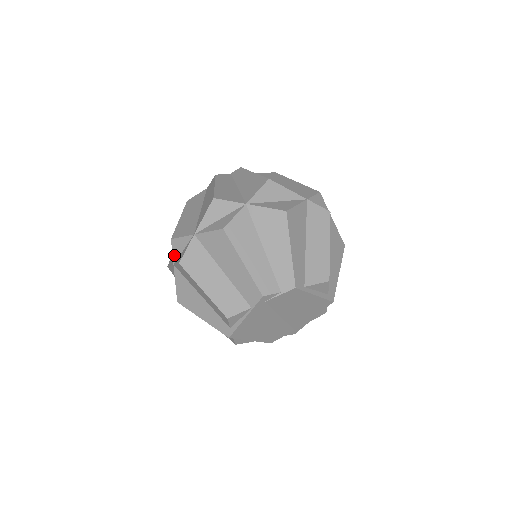
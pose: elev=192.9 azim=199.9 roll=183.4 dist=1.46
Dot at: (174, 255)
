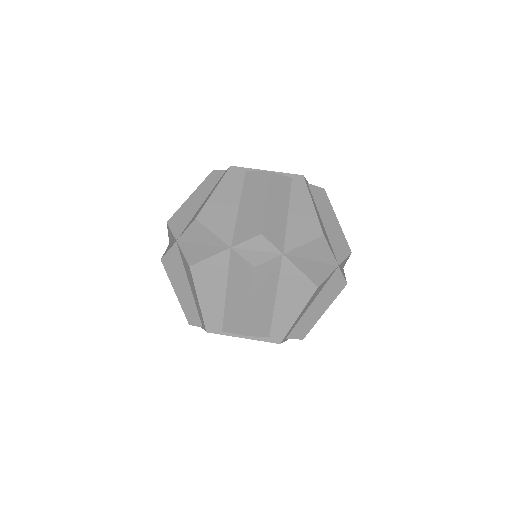
Dot at: occluded
